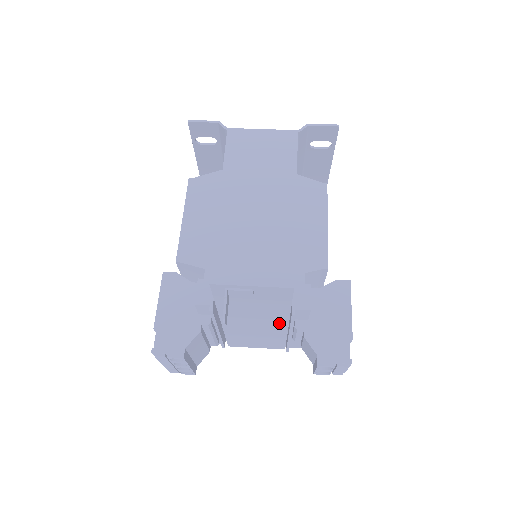
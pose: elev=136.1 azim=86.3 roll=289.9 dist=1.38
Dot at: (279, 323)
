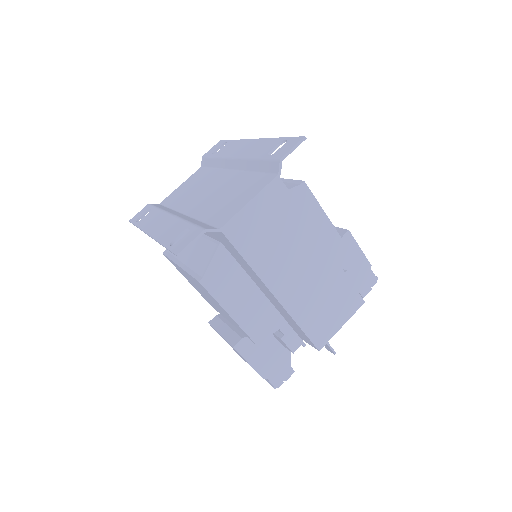
Dot at: occluded
